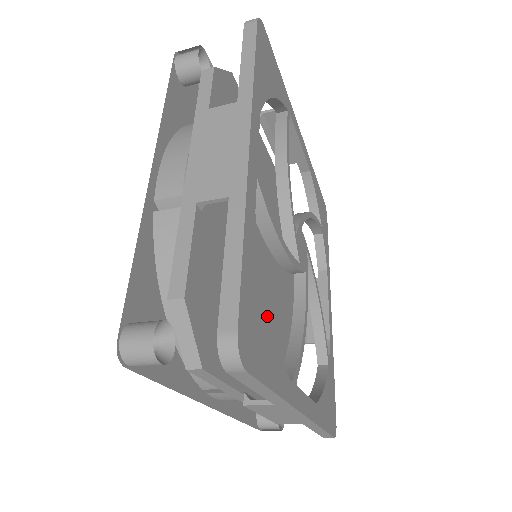
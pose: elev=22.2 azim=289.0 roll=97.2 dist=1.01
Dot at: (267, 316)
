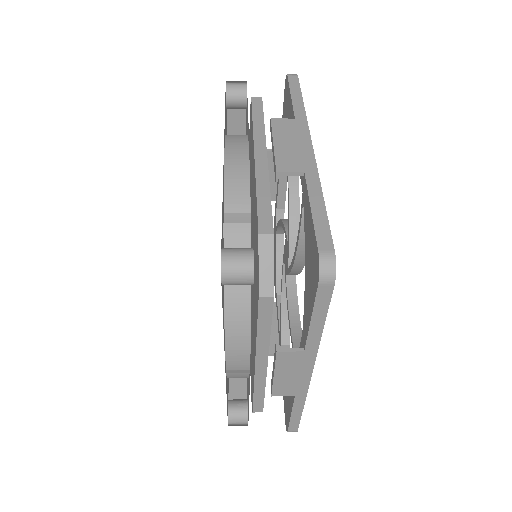
Dot at: occluded
